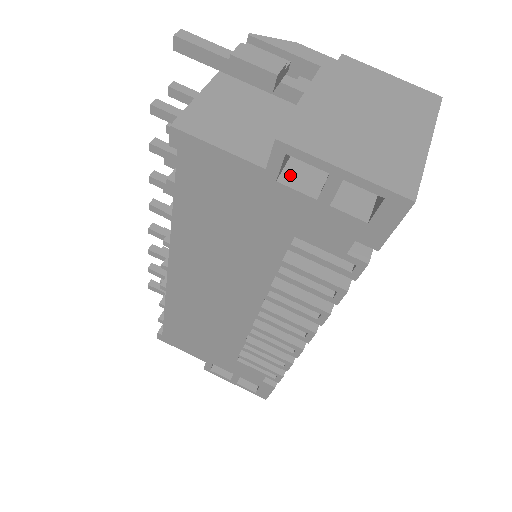
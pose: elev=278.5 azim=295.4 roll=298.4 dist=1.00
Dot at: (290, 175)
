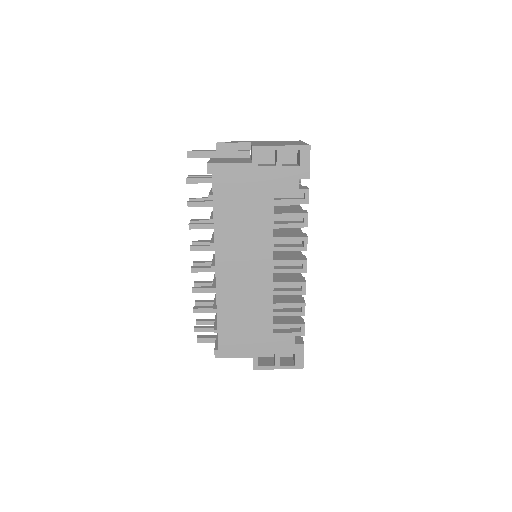
Dot at: (261, 165)
